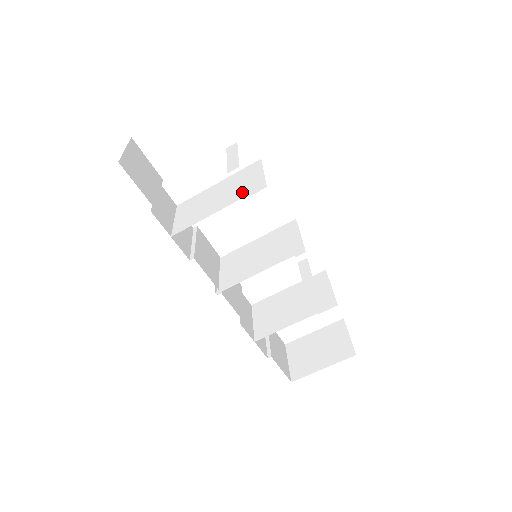
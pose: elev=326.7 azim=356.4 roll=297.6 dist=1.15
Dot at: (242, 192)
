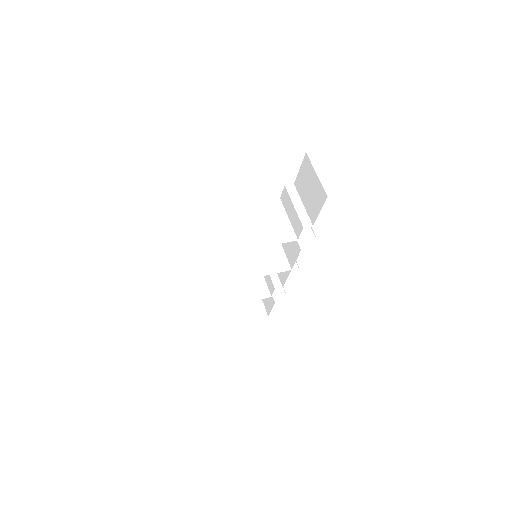
Dot at: (295, 232)
